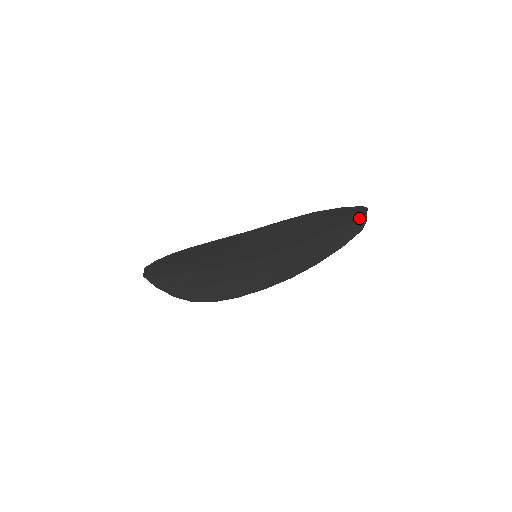
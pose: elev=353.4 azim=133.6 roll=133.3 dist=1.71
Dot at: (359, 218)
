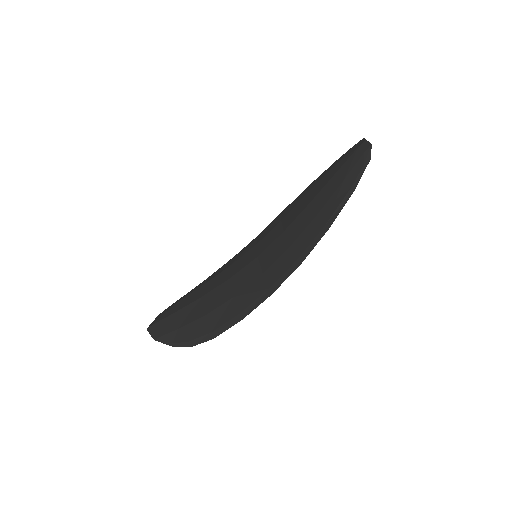
Dot at: (357, 150)
